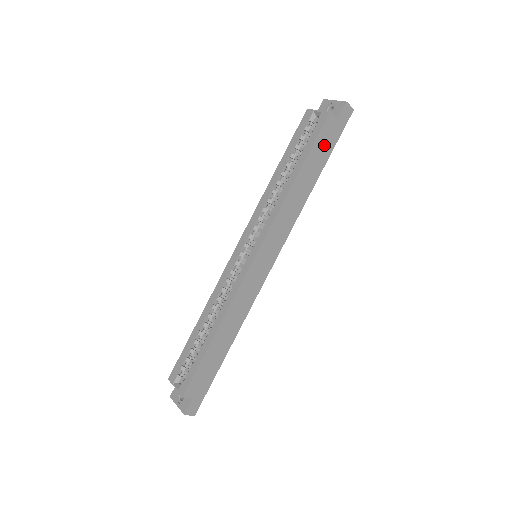
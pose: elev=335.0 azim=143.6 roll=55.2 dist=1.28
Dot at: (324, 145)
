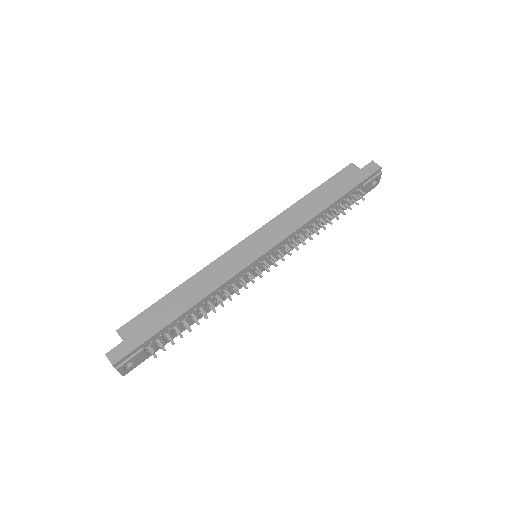
Dot at: (343, 182)
